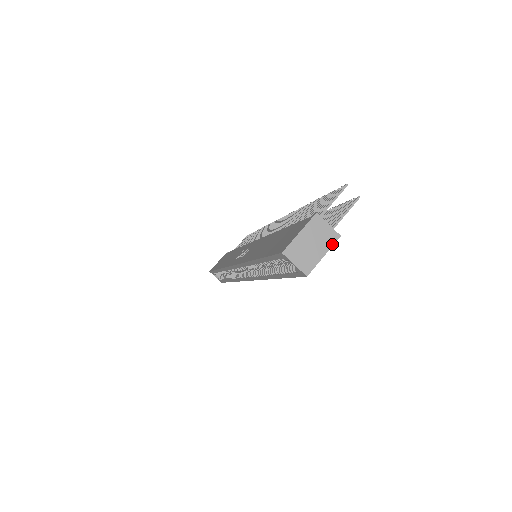
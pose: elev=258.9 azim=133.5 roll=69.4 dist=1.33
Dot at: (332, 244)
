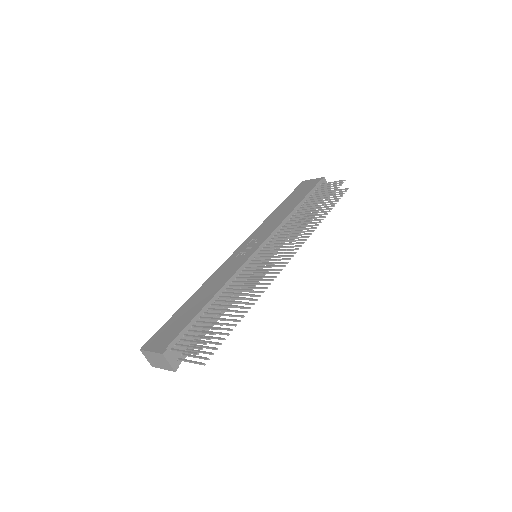
Dot at: (169, 370)
